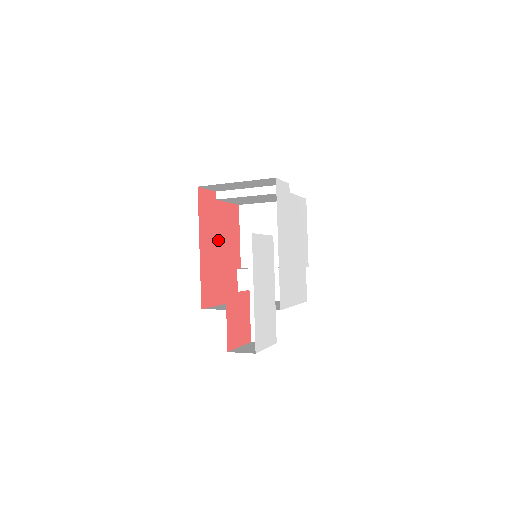
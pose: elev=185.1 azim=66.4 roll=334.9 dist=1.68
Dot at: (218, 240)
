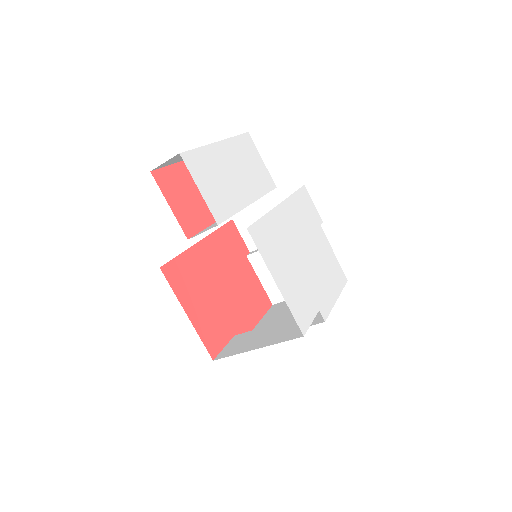
Dot at: (227, 276)
